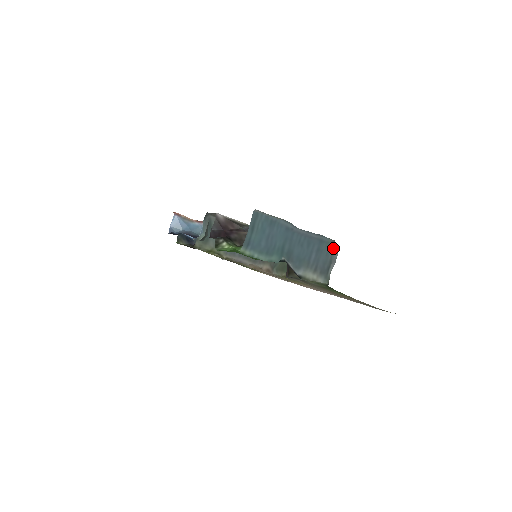
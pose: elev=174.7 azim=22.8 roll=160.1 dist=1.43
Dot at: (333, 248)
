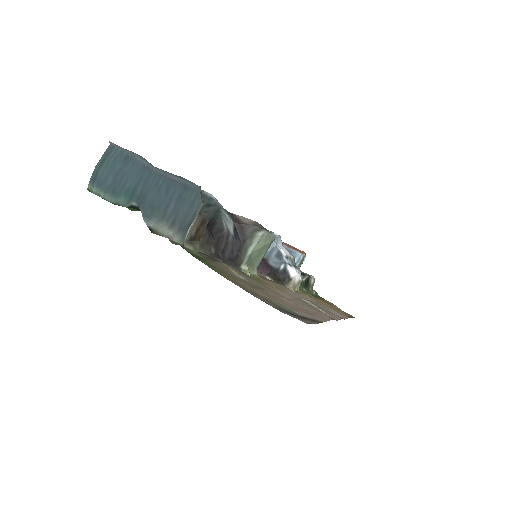
Dot at: (201, 198)
